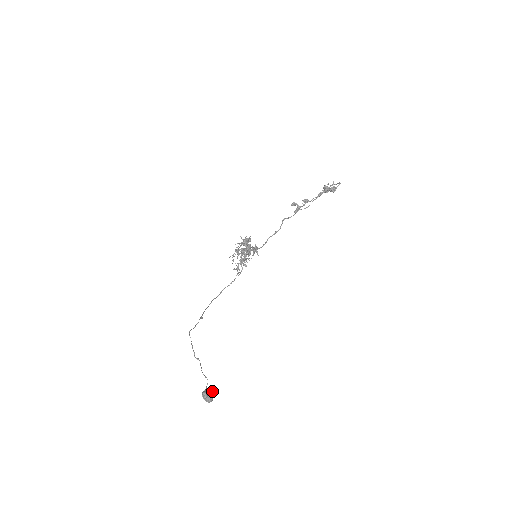
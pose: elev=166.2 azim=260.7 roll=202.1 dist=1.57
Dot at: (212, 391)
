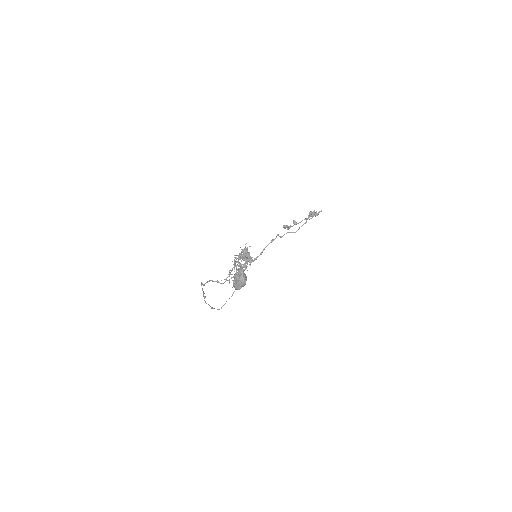
Dot at: occluded
